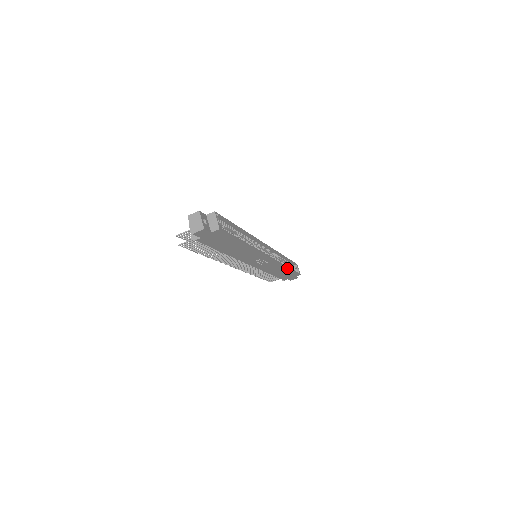
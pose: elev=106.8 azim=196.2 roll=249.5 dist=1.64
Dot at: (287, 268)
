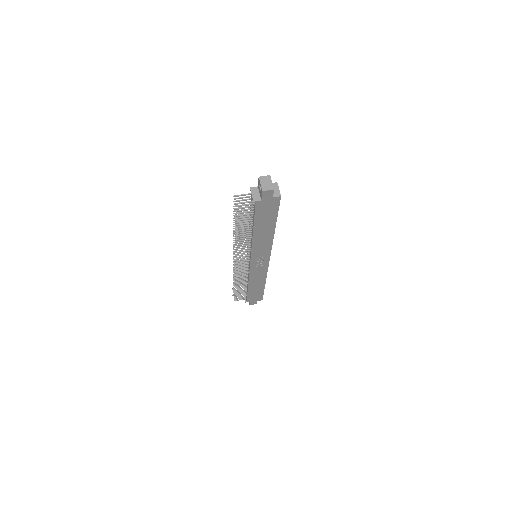
Dot at: (264, 283)
